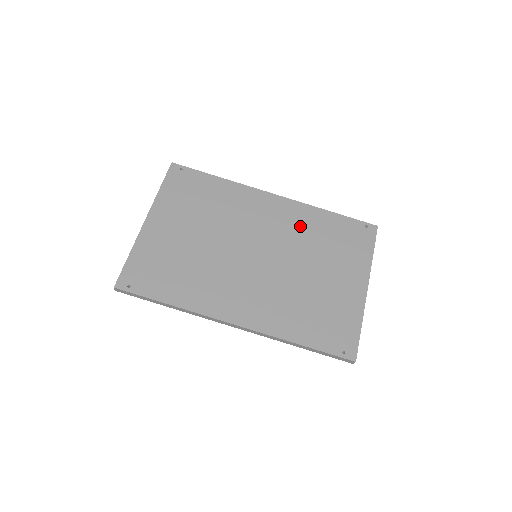
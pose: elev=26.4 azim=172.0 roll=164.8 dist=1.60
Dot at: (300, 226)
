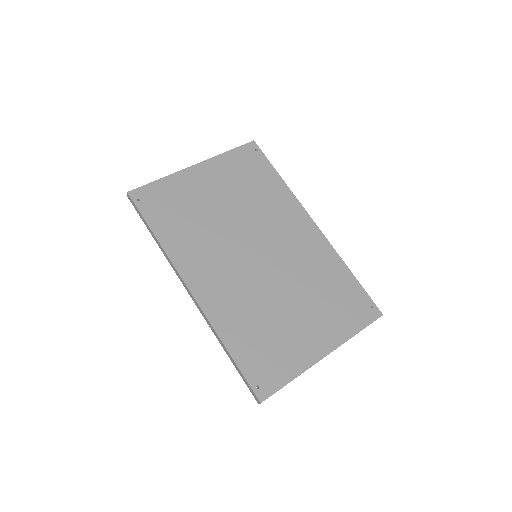
Dot at: (313, 262)
